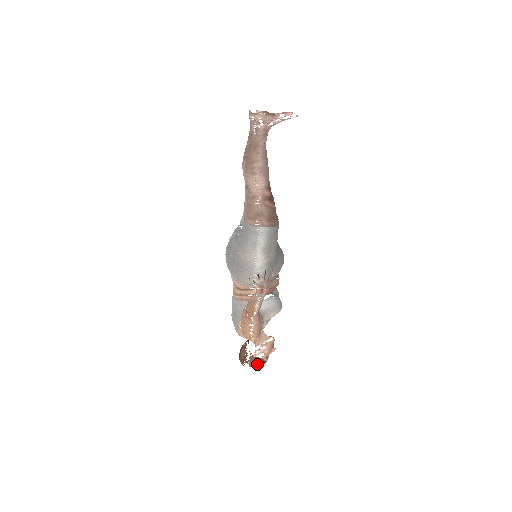
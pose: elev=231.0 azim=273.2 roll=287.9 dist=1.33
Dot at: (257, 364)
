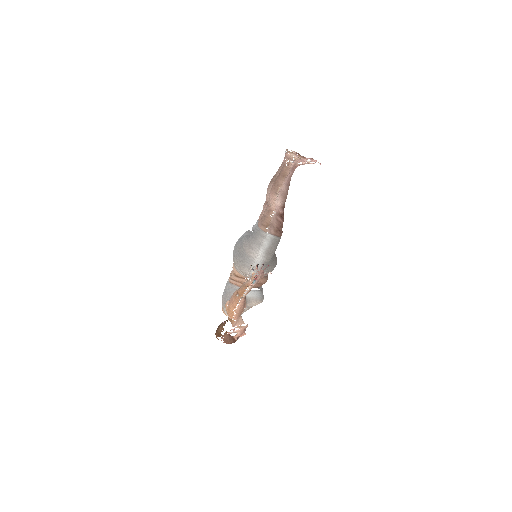
Dot at: (228, 340)
